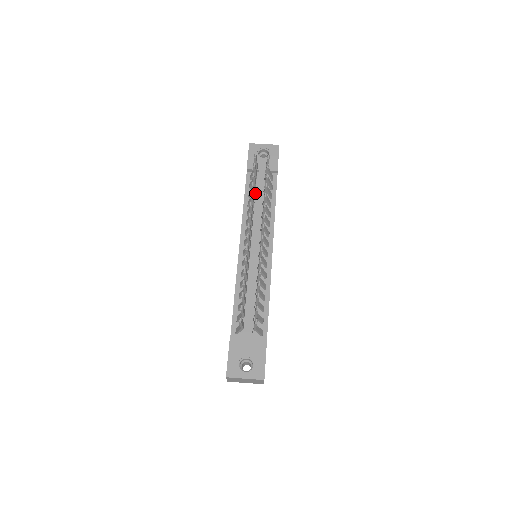
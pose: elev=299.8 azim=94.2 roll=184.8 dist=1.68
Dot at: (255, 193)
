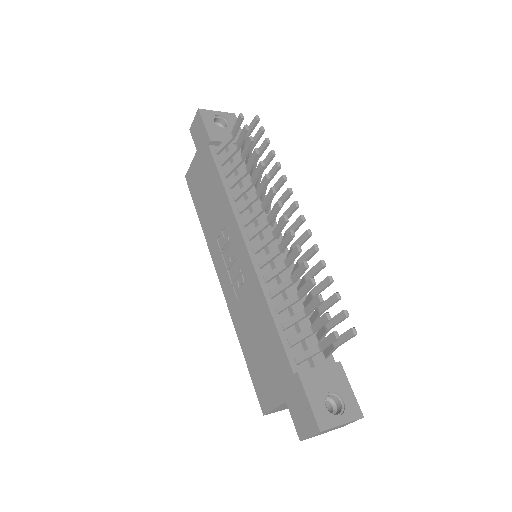
Dot at: occluded
